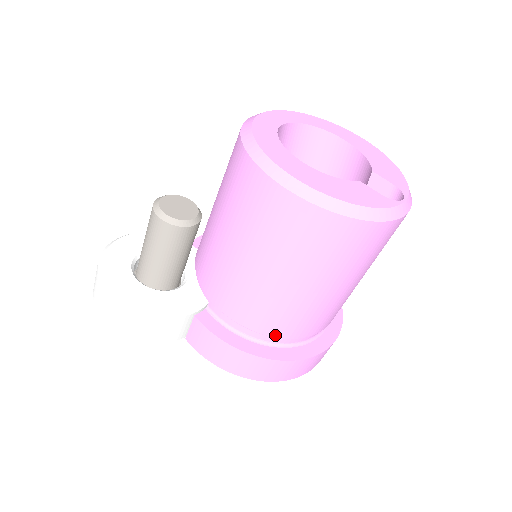
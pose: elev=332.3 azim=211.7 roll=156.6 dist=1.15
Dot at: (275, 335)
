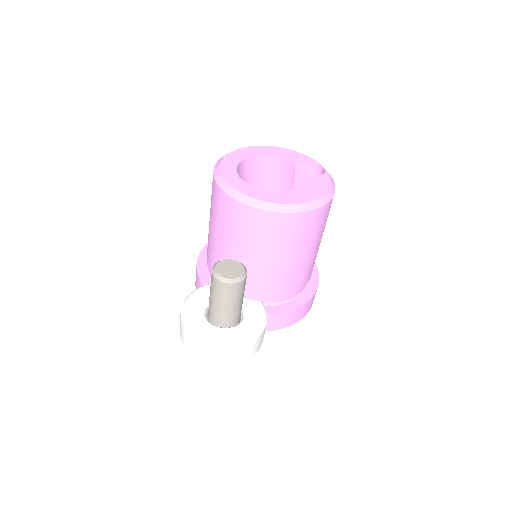
Dot at: occluded
